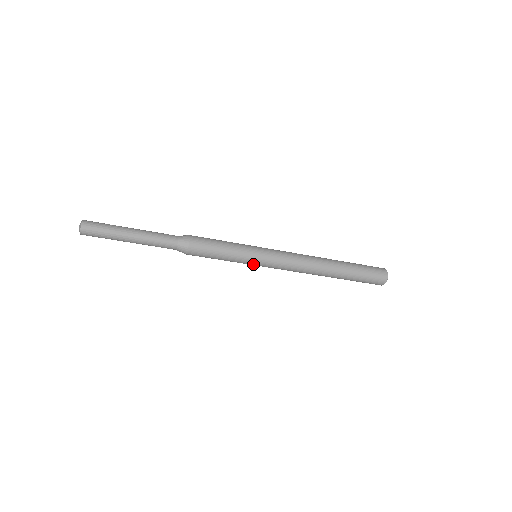
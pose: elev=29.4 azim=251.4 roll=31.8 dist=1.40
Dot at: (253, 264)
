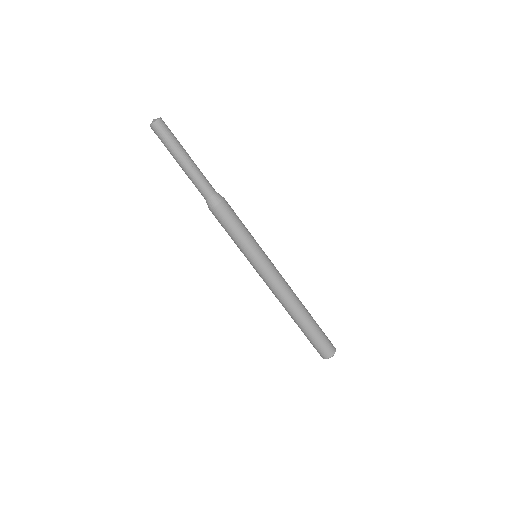
Dot at: (248, 260)
